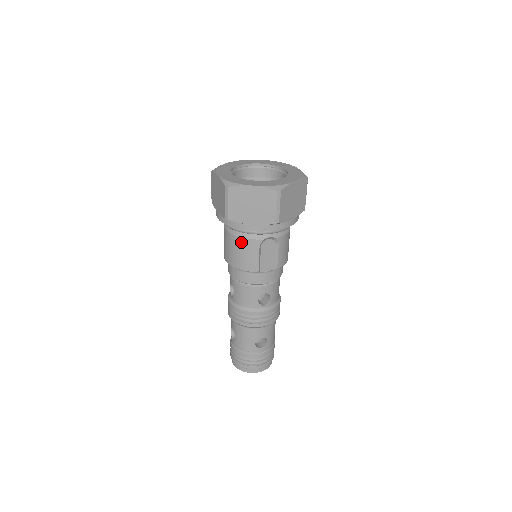
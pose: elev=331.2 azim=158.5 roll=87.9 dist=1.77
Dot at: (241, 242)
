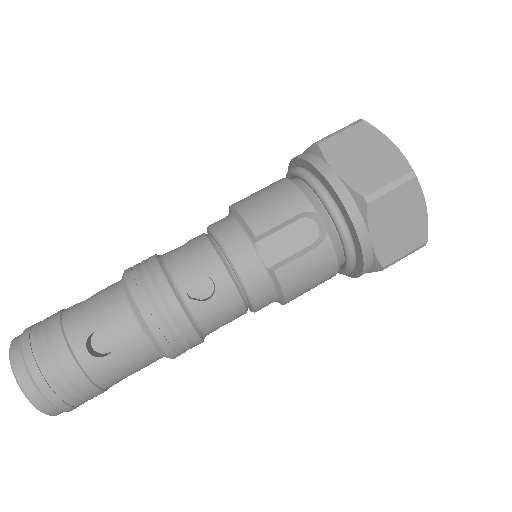
Dot at: (288, 189)
